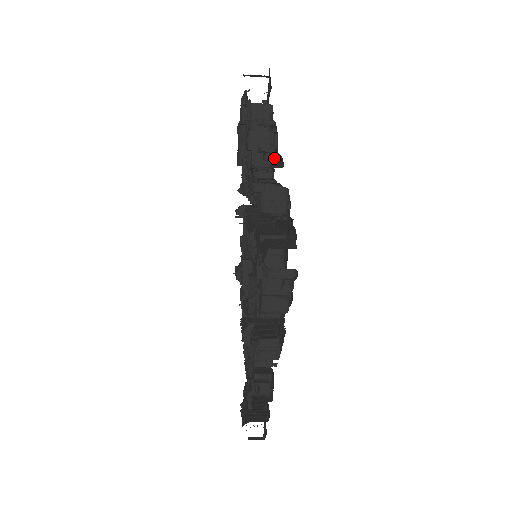
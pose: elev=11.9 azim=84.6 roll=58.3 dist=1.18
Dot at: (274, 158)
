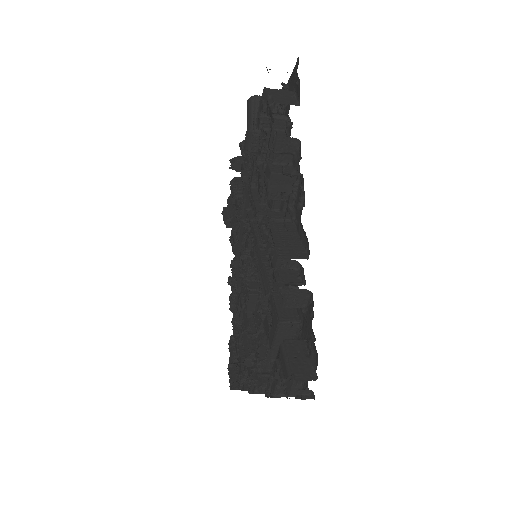
Dot at: (295, 207)
